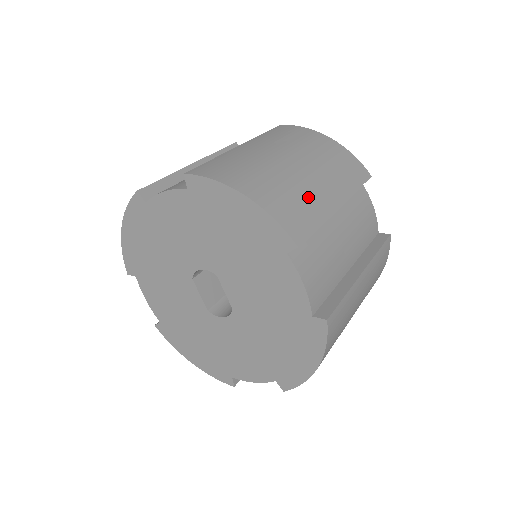
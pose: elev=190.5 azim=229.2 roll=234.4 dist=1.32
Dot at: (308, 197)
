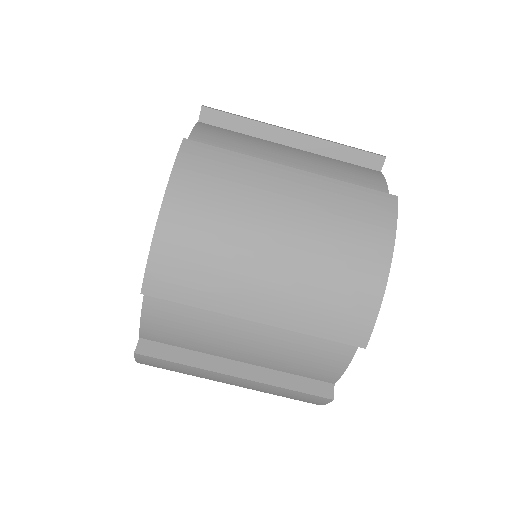
Dot at: occluded
